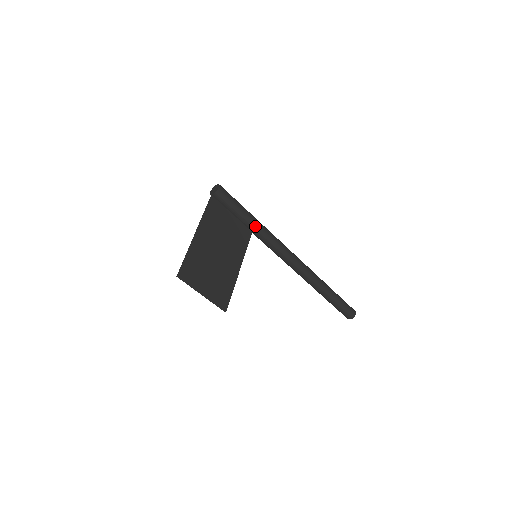
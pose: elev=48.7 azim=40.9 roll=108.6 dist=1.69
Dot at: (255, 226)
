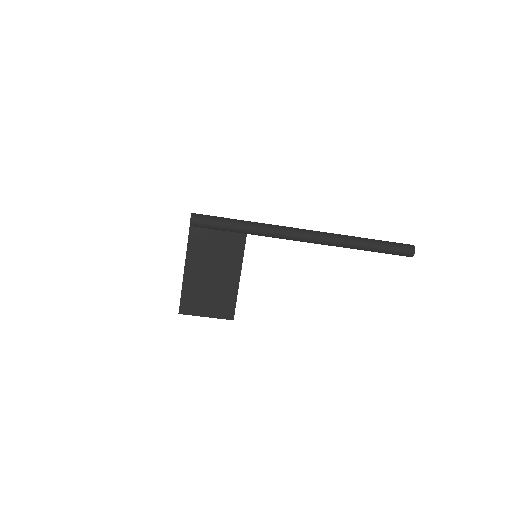
Dot at: (244, 232)
